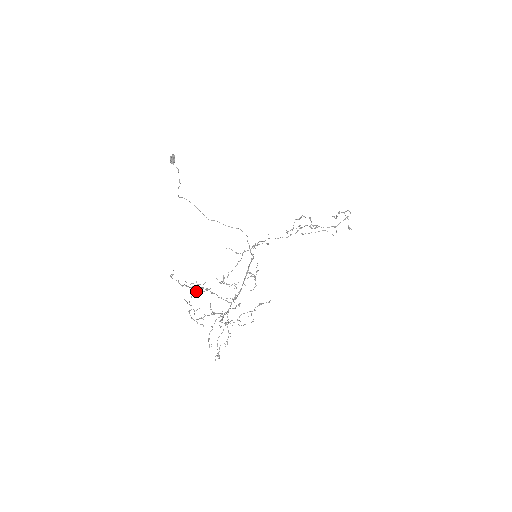
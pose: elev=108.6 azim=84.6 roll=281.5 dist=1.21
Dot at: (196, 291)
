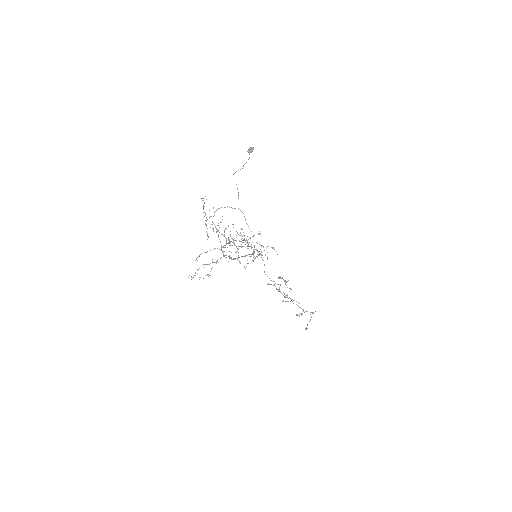
Dot at: occluded
